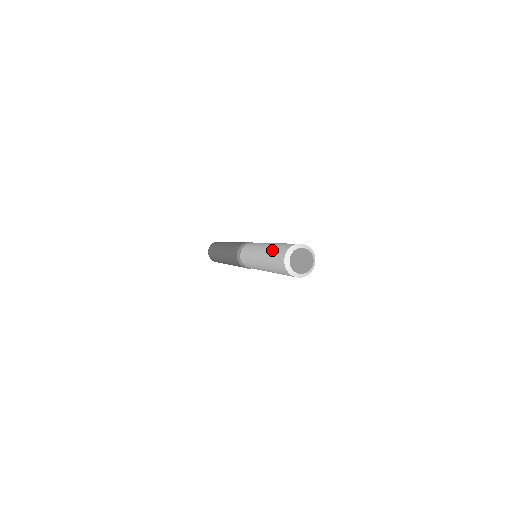
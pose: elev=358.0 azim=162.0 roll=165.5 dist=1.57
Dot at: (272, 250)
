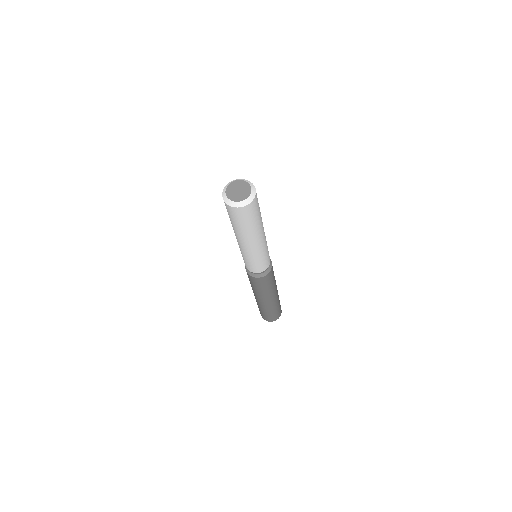
Dot at: occluded
